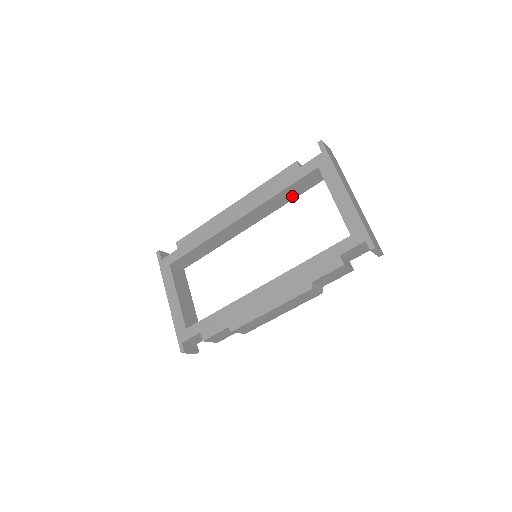
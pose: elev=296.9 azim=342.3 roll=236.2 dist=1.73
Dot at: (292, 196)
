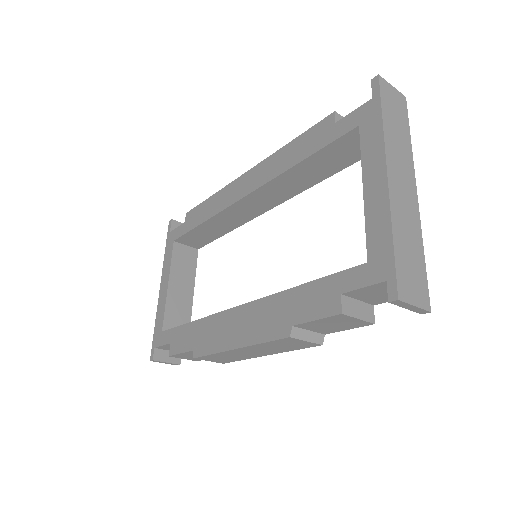
Dot at: (326, 171)
